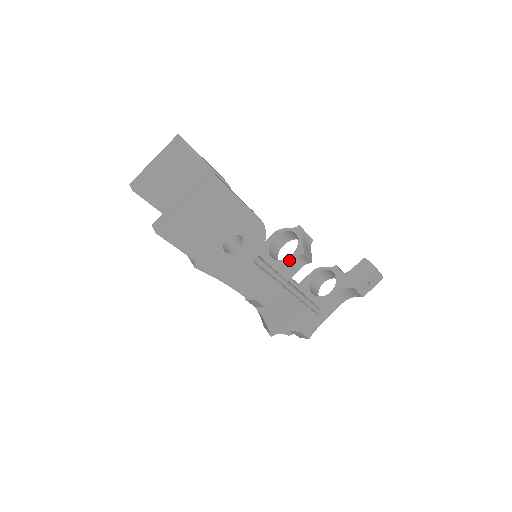
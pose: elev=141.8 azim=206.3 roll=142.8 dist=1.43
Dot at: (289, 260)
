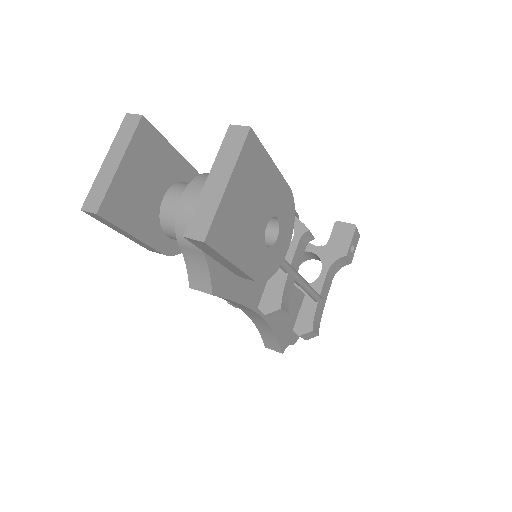
Dot at: (294, 244)
